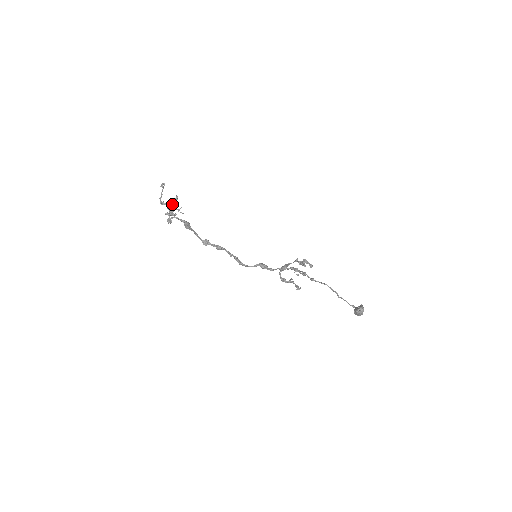
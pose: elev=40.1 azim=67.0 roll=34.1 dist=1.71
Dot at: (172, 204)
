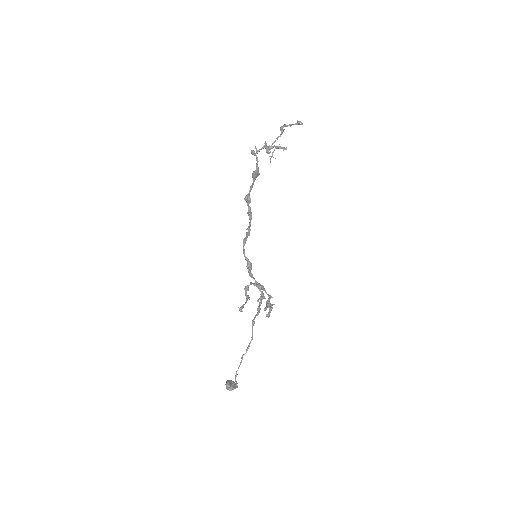
Dot at: (276, 146)
